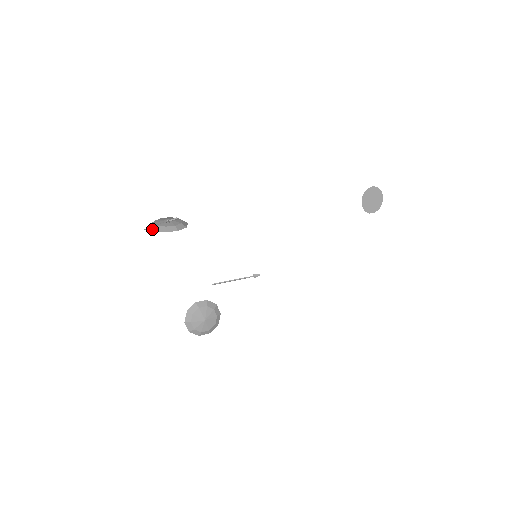
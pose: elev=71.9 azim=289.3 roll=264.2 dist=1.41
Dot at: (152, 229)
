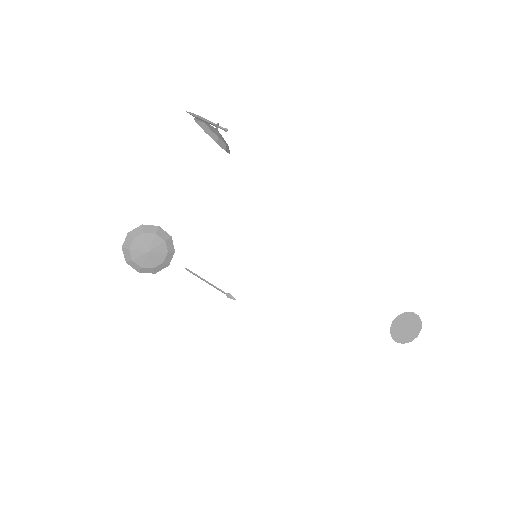
Dot at: (195, 119)
